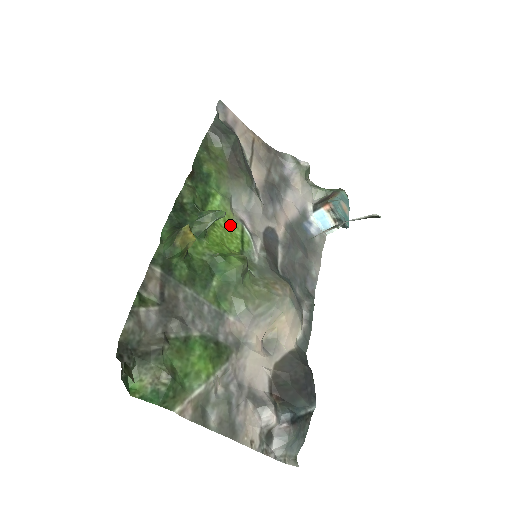
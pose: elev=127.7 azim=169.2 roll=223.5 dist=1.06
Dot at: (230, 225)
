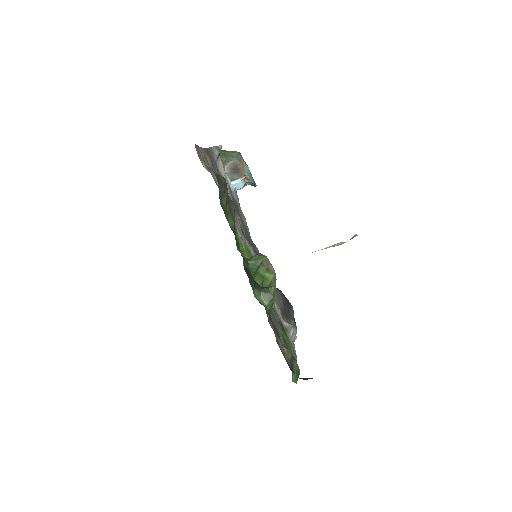
Dot at: (245, 250)
